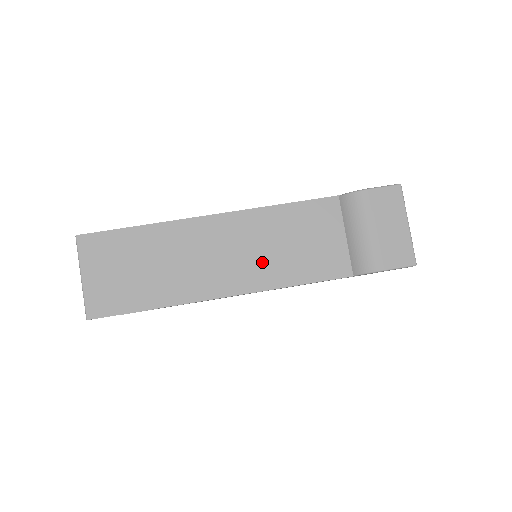
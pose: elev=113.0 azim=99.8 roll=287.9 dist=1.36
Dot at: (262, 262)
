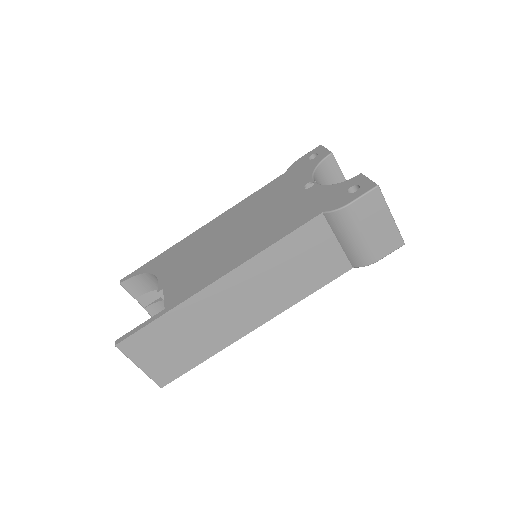
Dot at: (276, 293)
